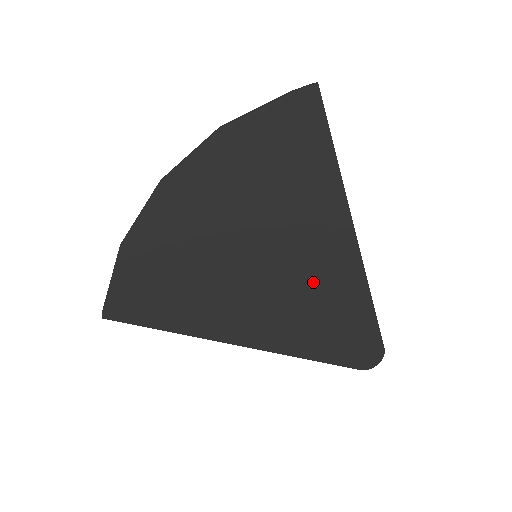
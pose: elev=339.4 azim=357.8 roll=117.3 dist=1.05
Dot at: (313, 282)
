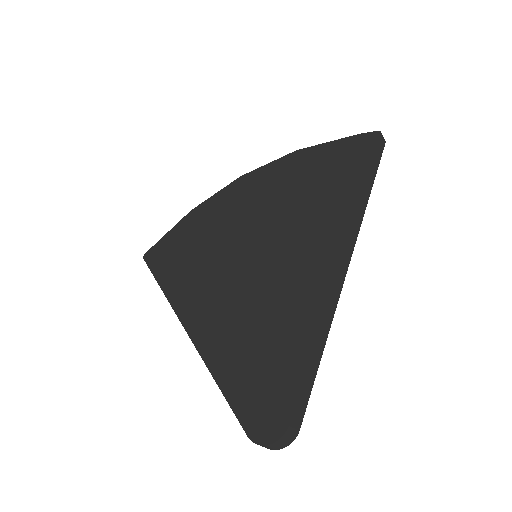
Dot at: (276, 294)
